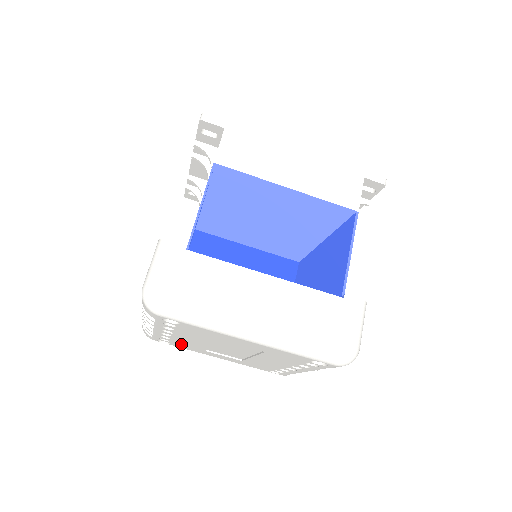
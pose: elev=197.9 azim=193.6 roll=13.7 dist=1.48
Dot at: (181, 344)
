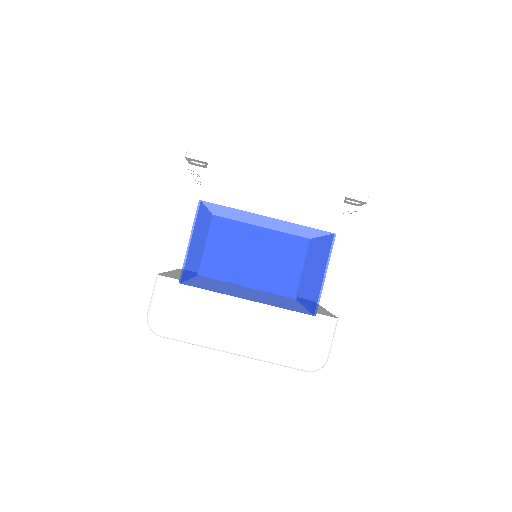
Dot at: occluded
